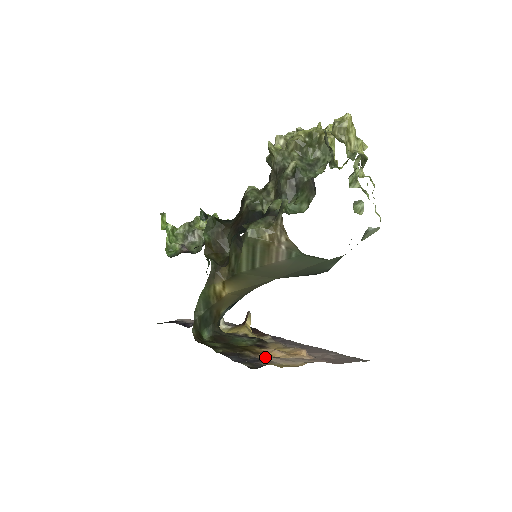
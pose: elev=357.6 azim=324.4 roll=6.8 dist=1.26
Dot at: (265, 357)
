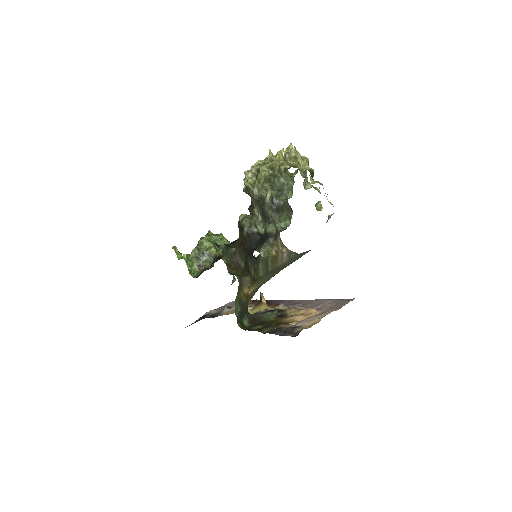
Dot at: (294, 324)
